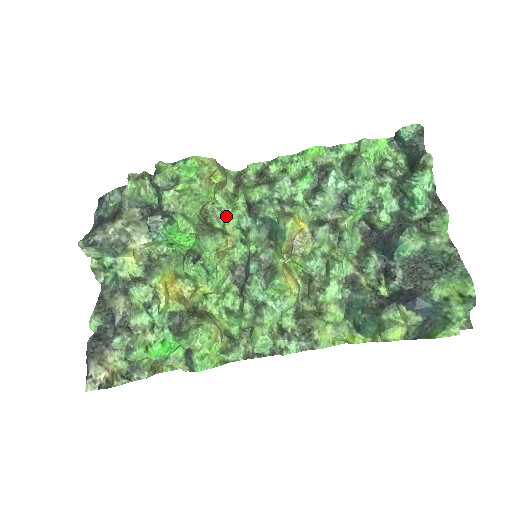
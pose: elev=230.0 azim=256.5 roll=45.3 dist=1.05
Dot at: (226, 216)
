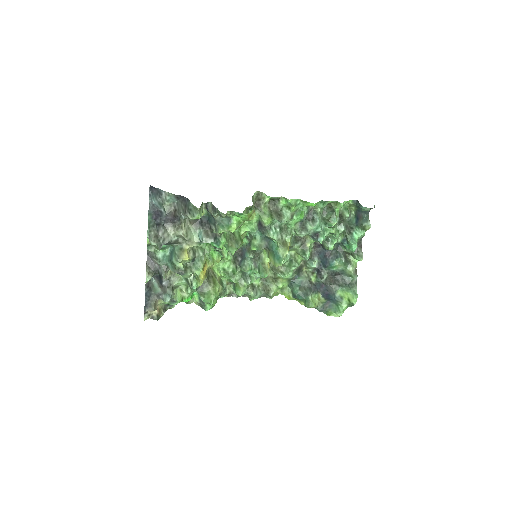
Dot at: (243, 225)
